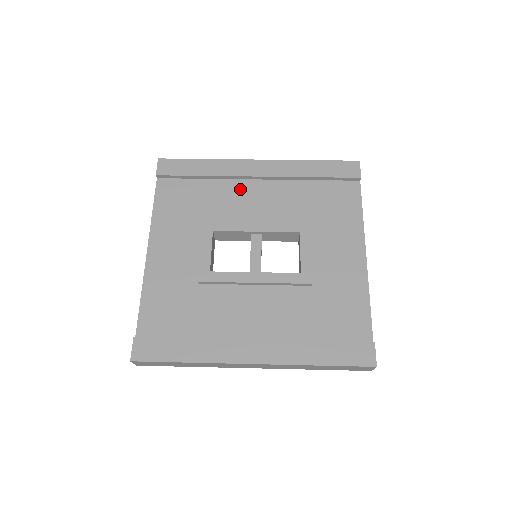
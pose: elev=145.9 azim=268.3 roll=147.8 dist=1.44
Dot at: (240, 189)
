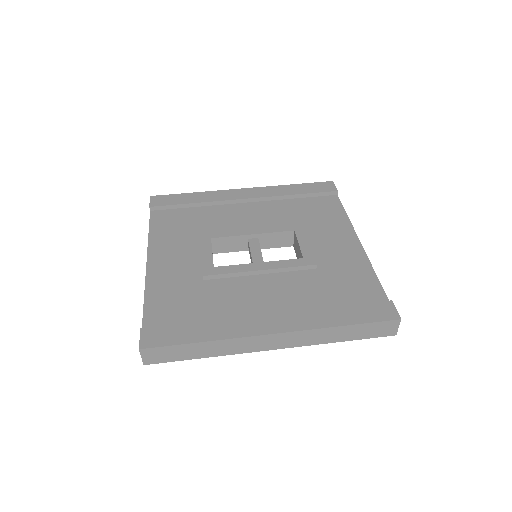
Dot at: (231, 210)
